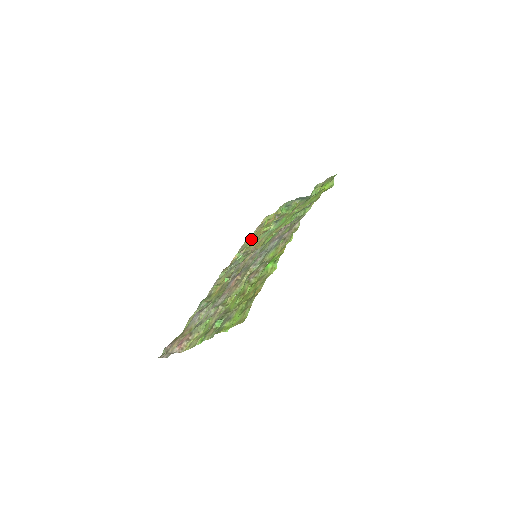
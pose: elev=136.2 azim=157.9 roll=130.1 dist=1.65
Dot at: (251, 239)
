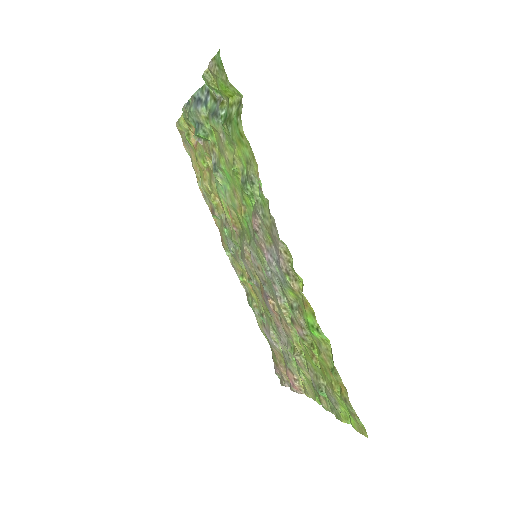
Dot at: (205, 189)
